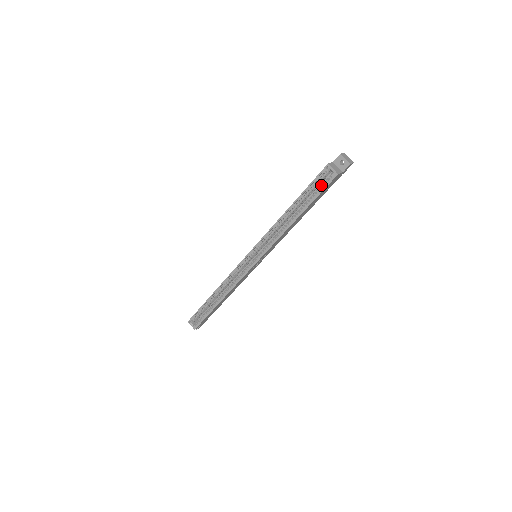
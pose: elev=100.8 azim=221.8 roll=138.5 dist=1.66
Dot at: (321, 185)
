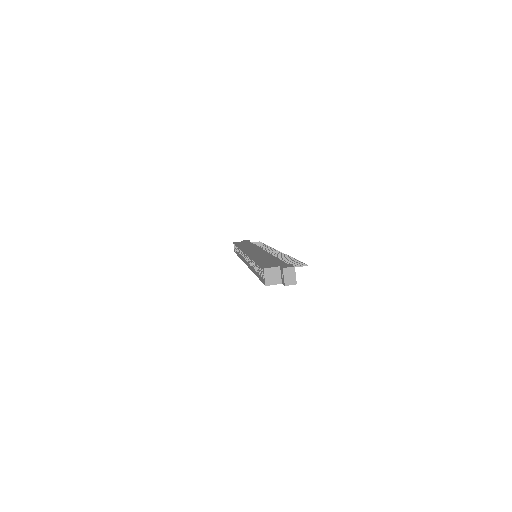
Dot at: (263, 275)
